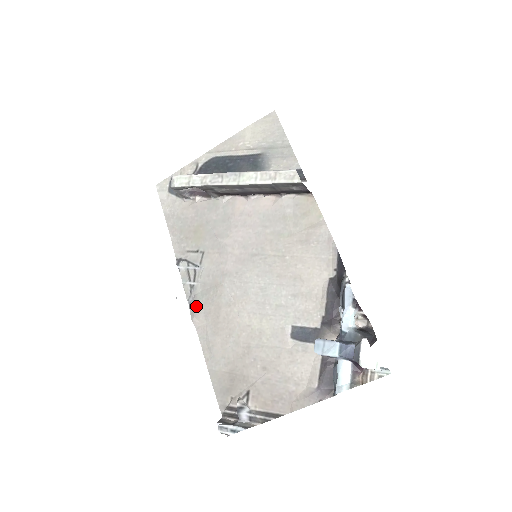
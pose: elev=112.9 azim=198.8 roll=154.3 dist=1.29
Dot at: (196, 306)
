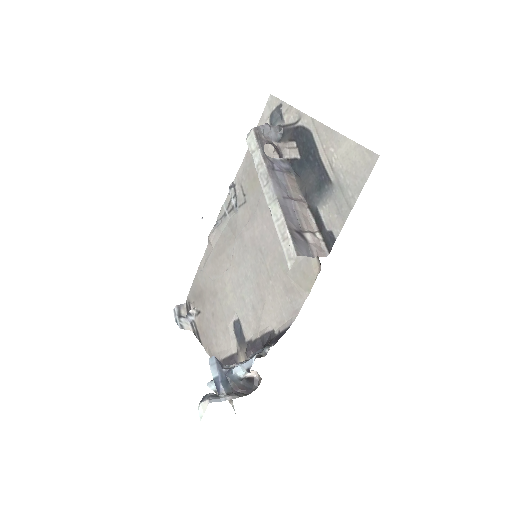
Dot at: (217, 231)
